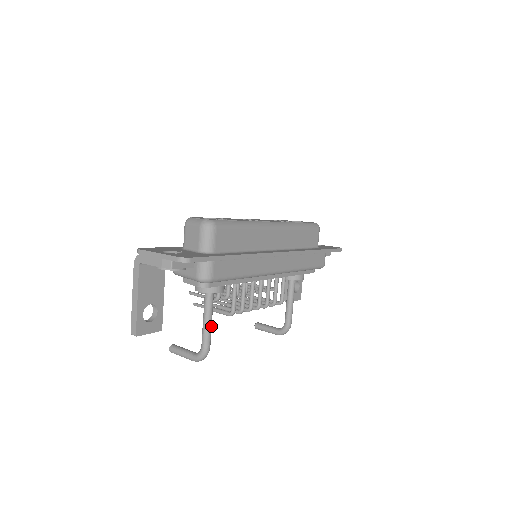
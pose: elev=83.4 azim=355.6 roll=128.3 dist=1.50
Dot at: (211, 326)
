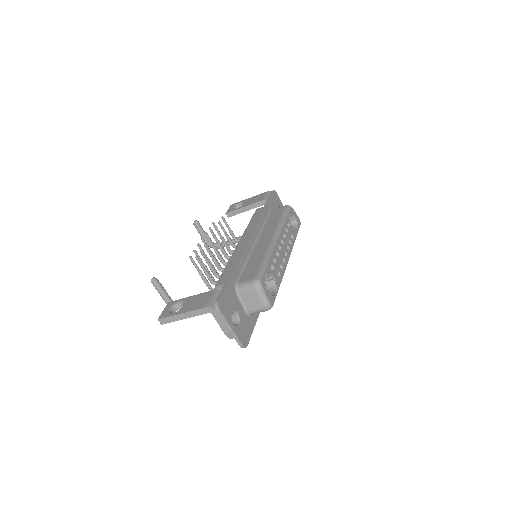
Dot at: occluded
